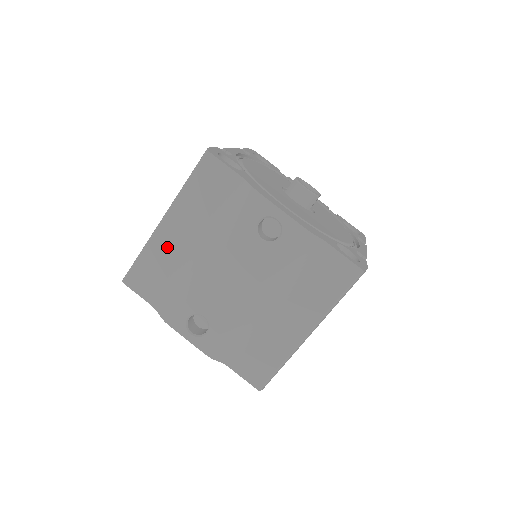
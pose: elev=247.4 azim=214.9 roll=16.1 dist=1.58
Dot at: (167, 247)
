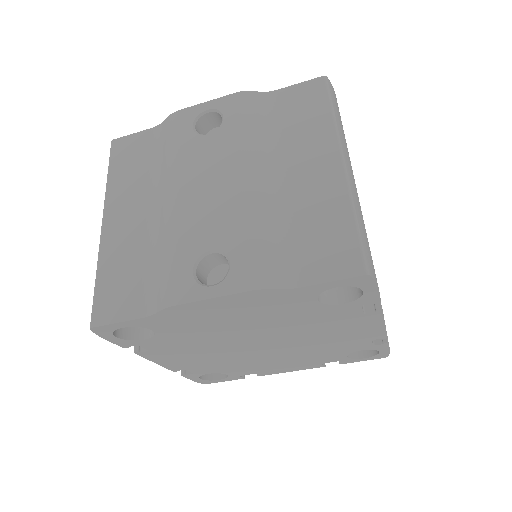
Dot at: (122, 240)
